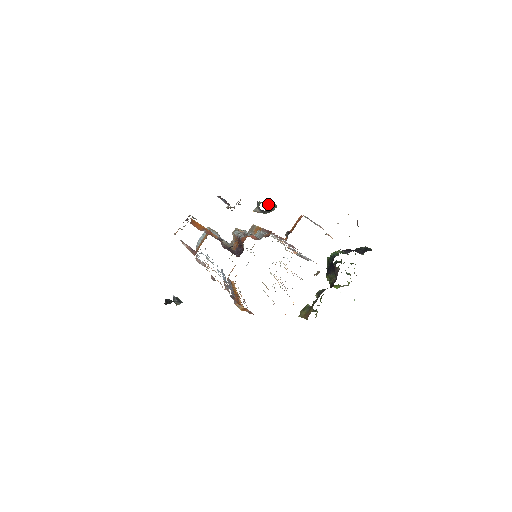
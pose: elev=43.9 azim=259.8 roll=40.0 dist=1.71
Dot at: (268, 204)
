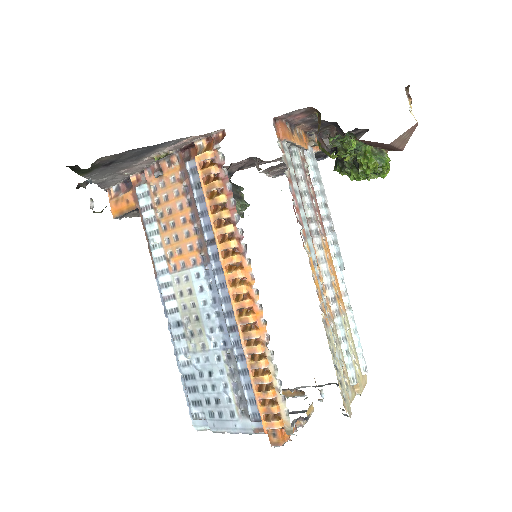
Dot at: occluded
